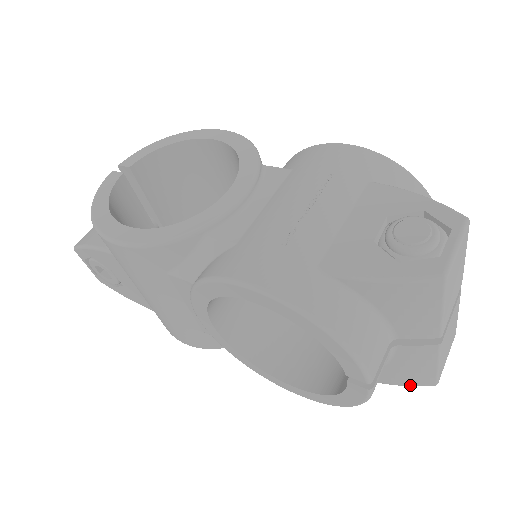
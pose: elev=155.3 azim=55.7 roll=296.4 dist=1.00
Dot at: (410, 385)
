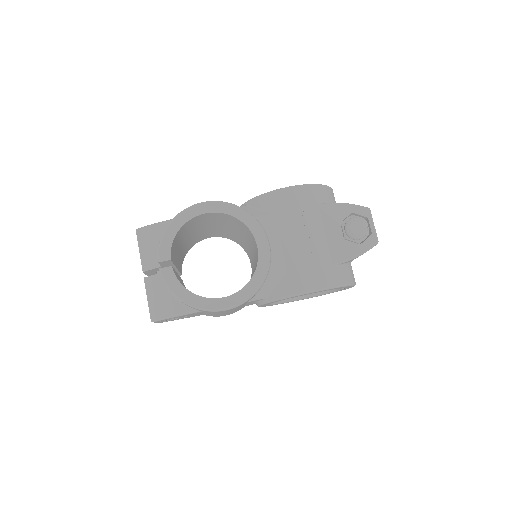
Dot at: occluded
